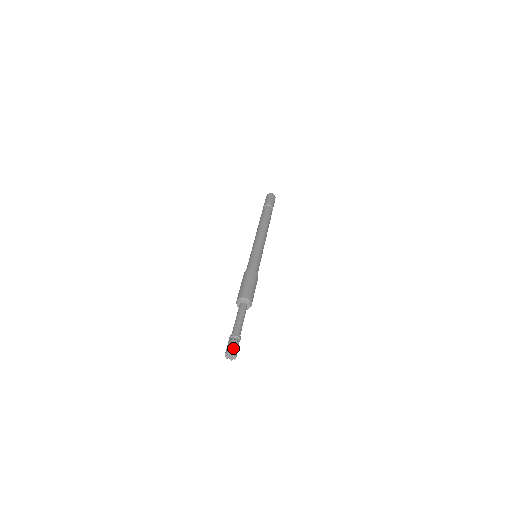
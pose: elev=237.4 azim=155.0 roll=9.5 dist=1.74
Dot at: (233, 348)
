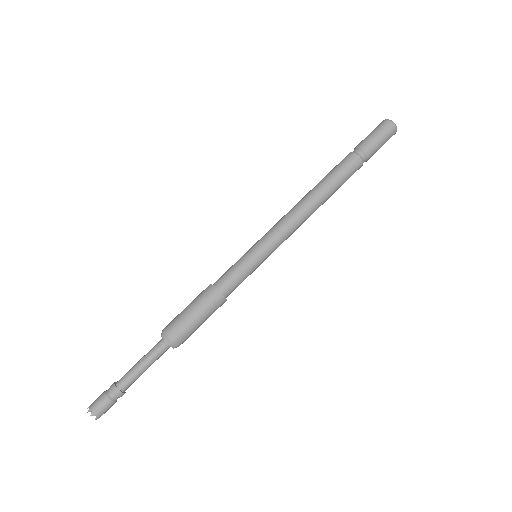
Dot at: (99, 412)
